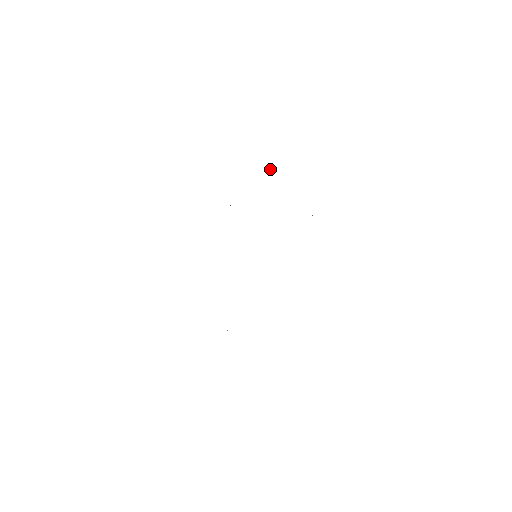
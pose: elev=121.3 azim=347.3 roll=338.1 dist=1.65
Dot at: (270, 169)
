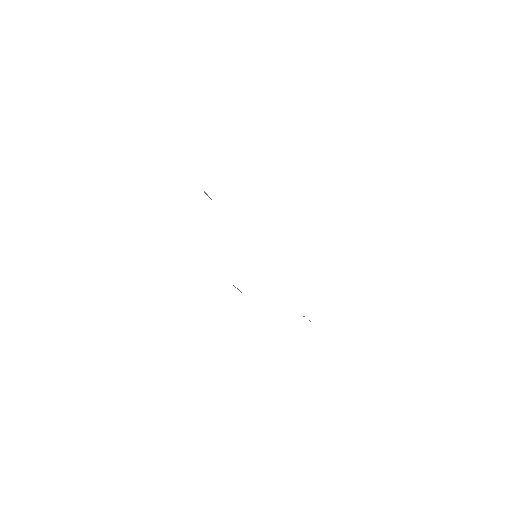
Dot at: occluded
